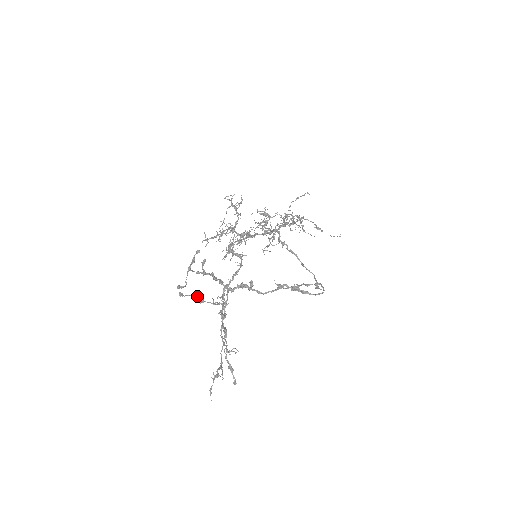
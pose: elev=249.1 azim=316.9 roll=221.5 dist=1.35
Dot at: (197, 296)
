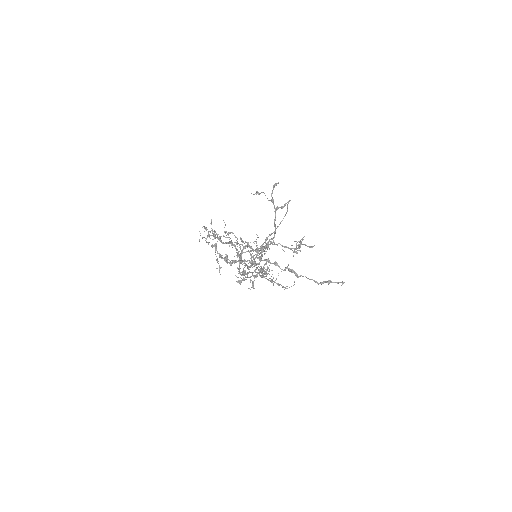
Dot at: (250, 276)
